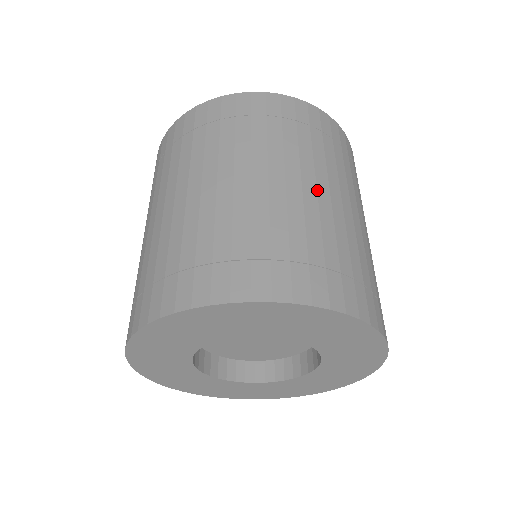
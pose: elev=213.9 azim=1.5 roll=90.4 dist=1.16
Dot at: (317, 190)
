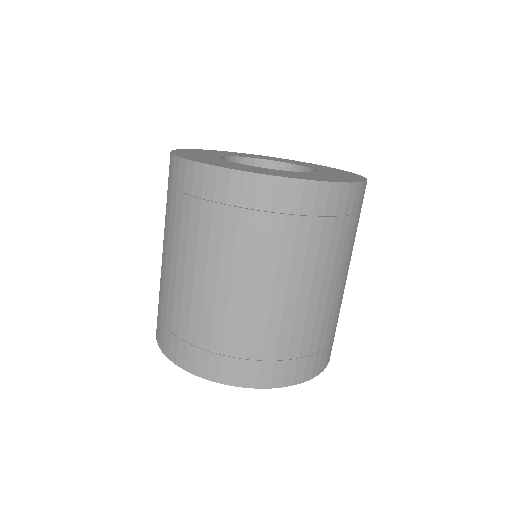
Dot at: (205, 280)
